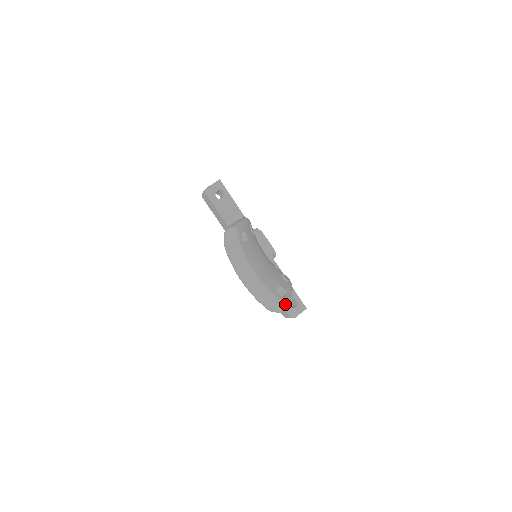
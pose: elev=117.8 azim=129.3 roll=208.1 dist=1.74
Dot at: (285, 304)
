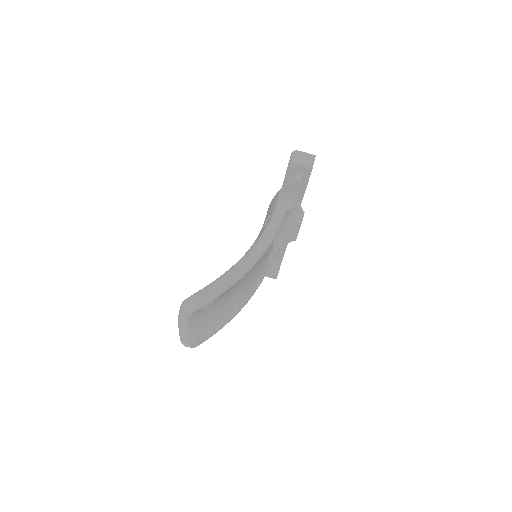
Dot at: (193, 347)
